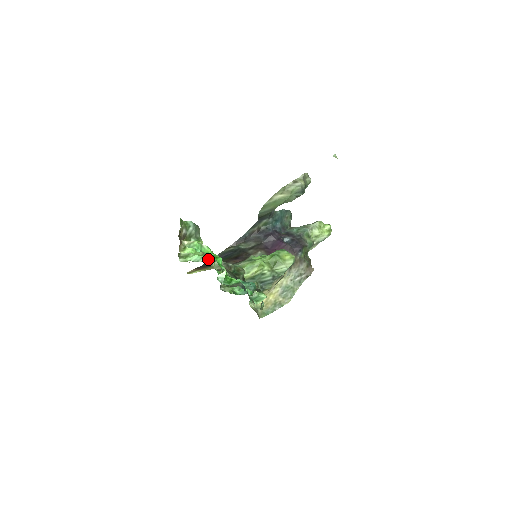
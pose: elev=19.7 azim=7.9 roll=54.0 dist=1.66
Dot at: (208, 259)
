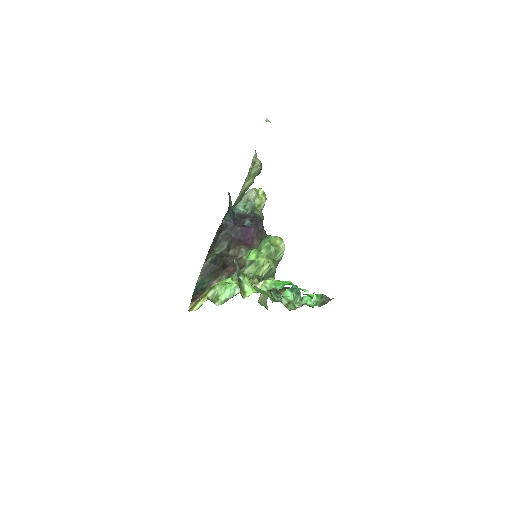
Dot at: occluded
